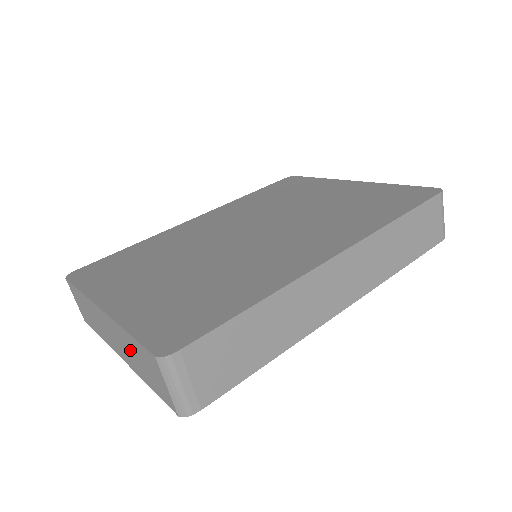
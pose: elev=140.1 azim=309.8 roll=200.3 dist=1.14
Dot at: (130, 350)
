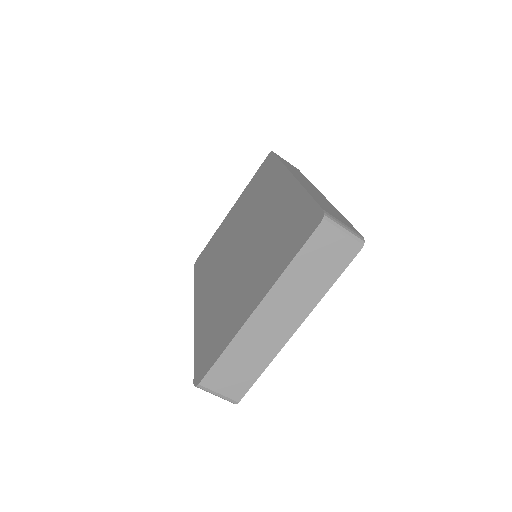
Dot at: (301, 283)
